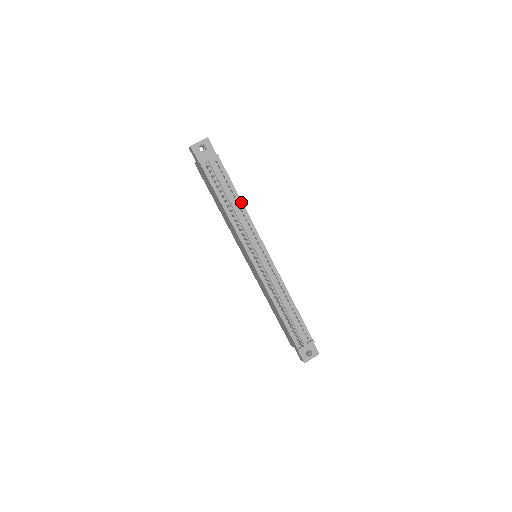
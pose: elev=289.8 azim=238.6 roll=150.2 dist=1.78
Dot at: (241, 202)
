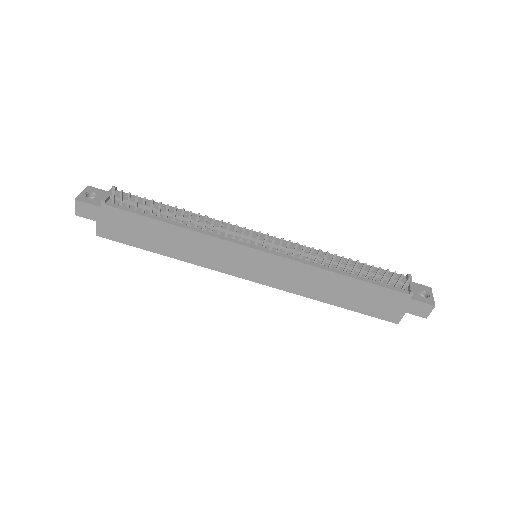
Dot at: occluded
